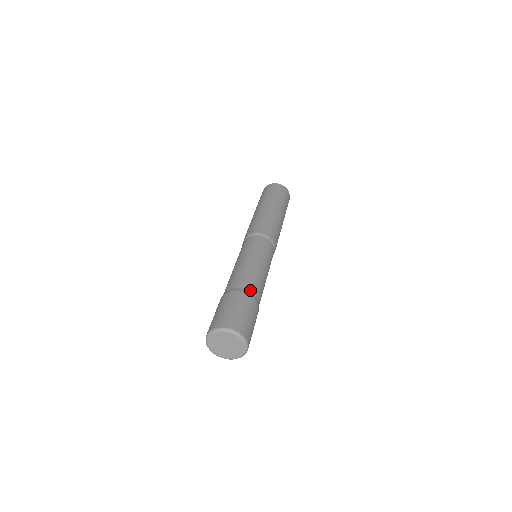
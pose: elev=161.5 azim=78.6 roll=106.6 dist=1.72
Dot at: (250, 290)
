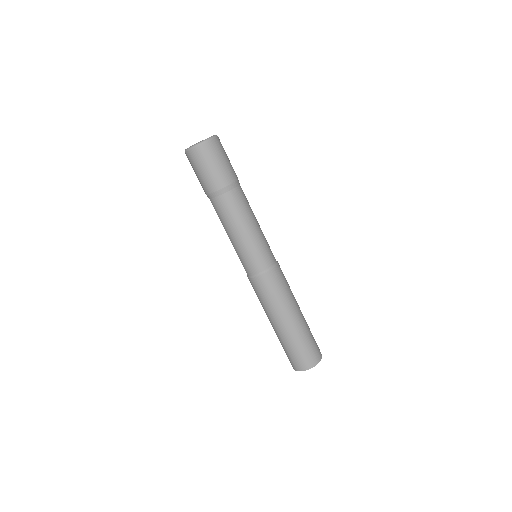
Dot at: occluded
